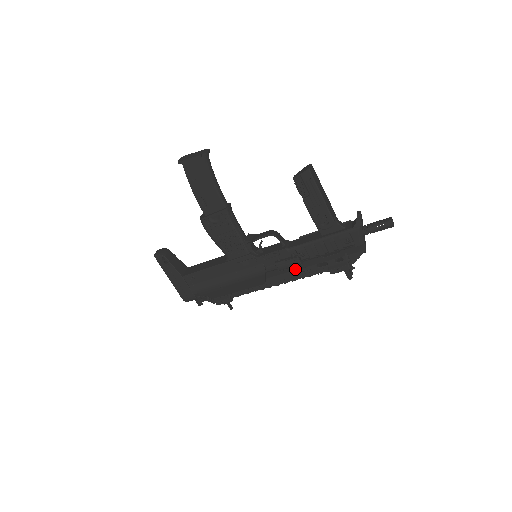
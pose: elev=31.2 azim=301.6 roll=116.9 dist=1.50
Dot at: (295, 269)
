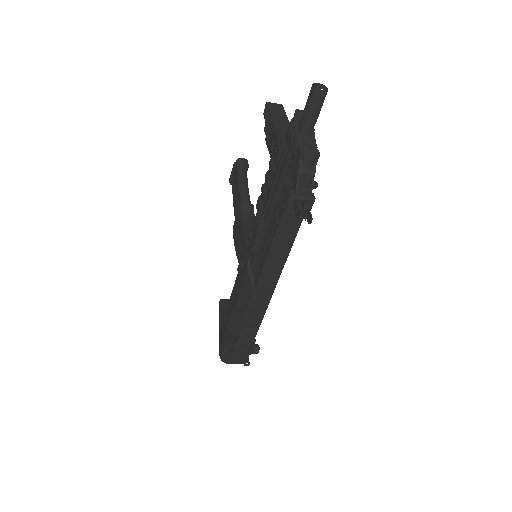
Dot at: (267, 245)
